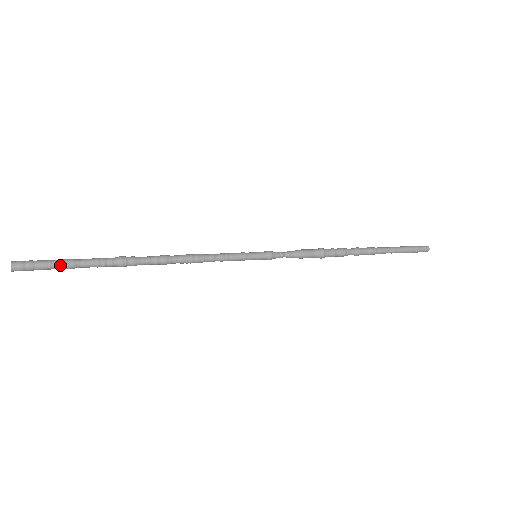
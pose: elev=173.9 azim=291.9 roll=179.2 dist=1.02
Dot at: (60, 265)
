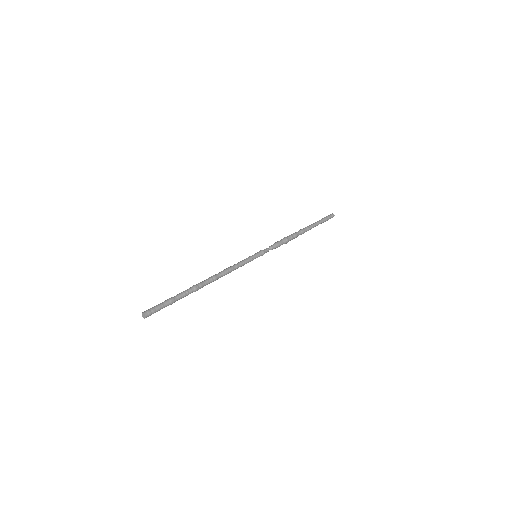
Dot at: occluded
